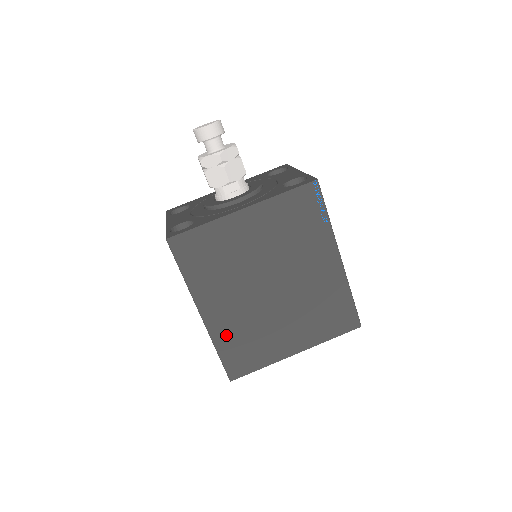
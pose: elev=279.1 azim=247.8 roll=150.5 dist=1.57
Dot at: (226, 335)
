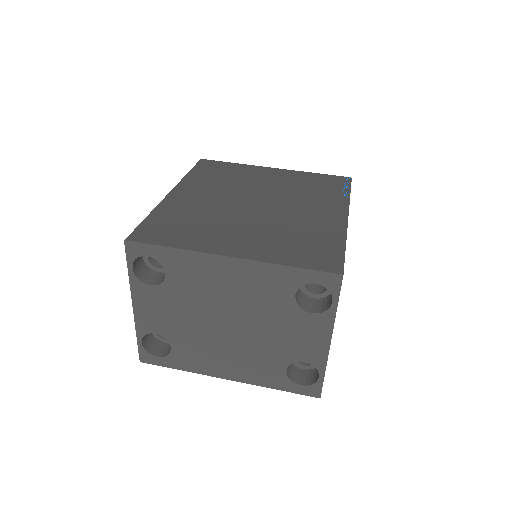
Dot at: (173, 210)
